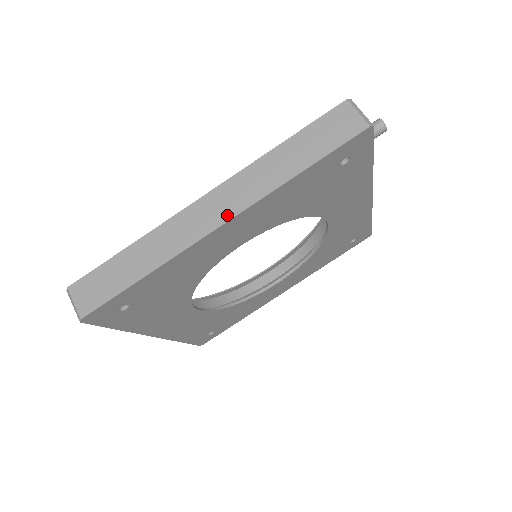
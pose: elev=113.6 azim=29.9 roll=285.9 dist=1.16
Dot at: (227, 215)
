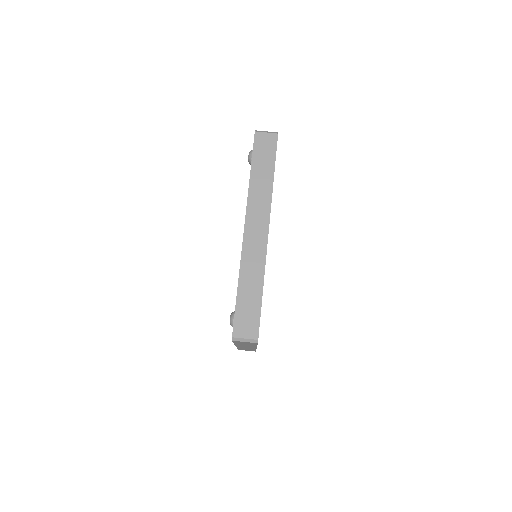
Dot at: (265, 225)
